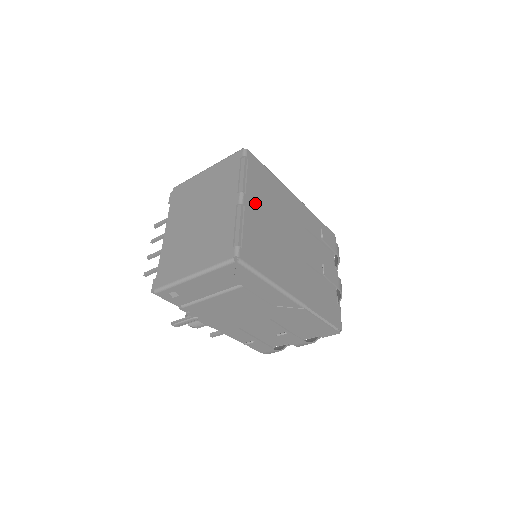
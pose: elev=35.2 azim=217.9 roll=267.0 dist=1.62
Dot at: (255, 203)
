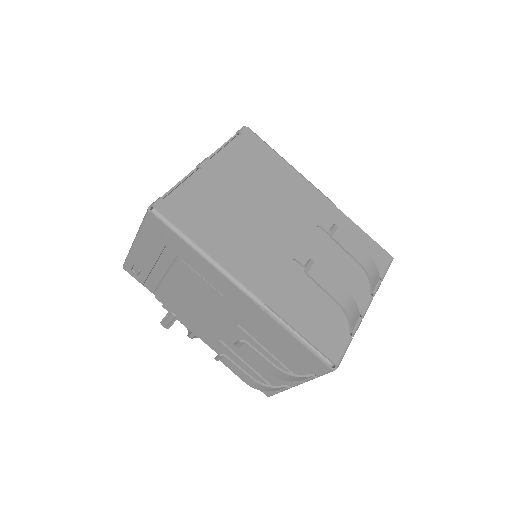
Dot at: (225, 172)
